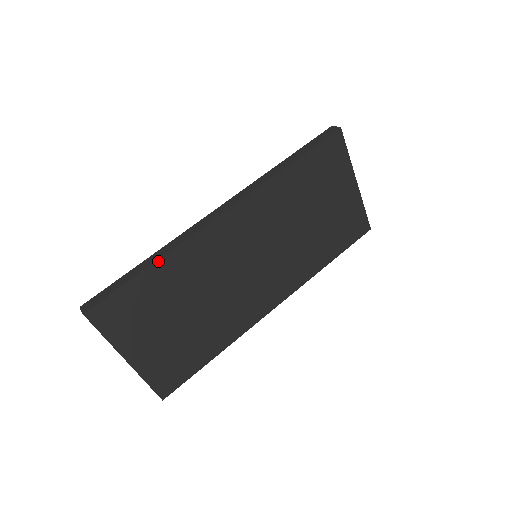
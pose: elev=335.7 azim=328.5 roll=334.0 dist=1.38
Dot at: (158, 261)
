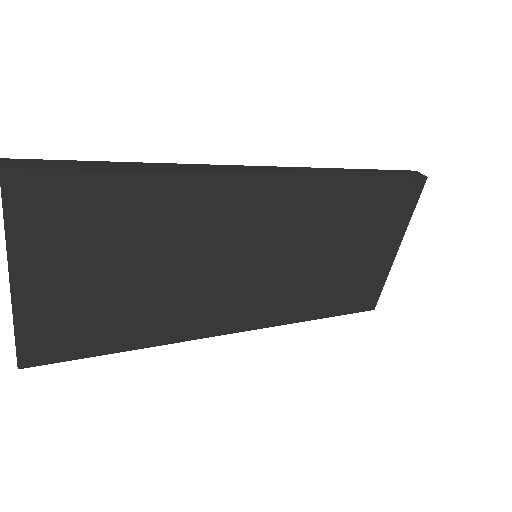
Dot at: (152, 173)
